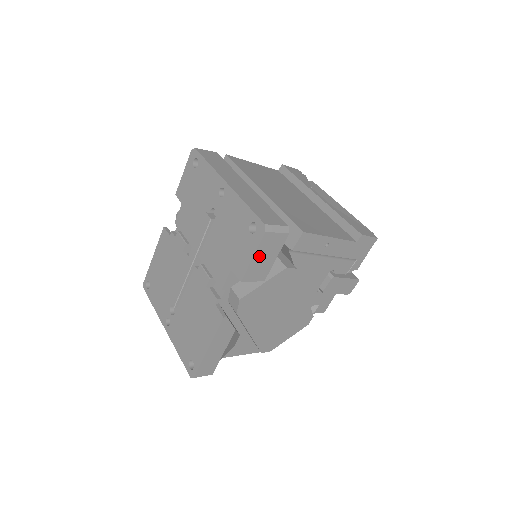
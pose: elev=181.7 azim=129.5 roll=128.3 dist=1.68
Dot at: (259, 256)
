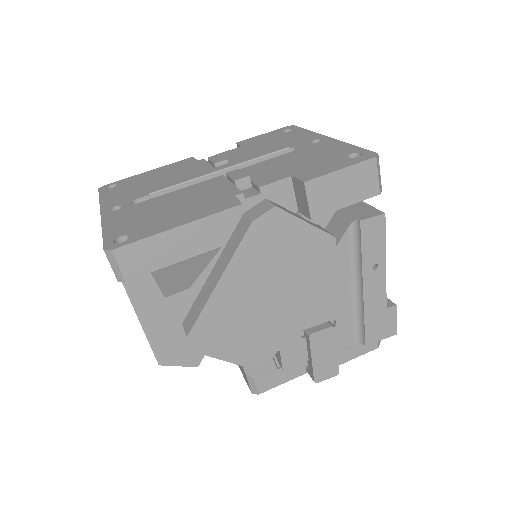
Dot at: (344, 177)
